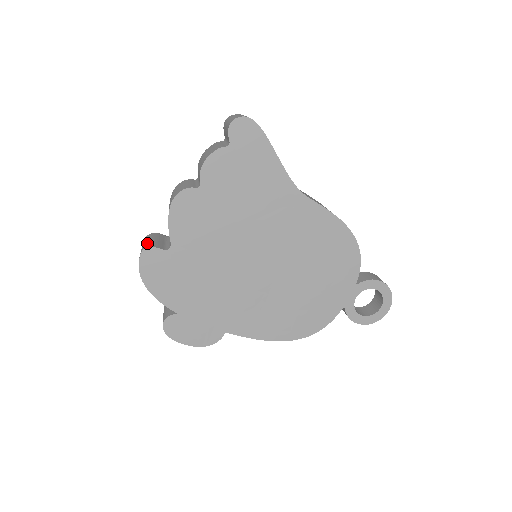
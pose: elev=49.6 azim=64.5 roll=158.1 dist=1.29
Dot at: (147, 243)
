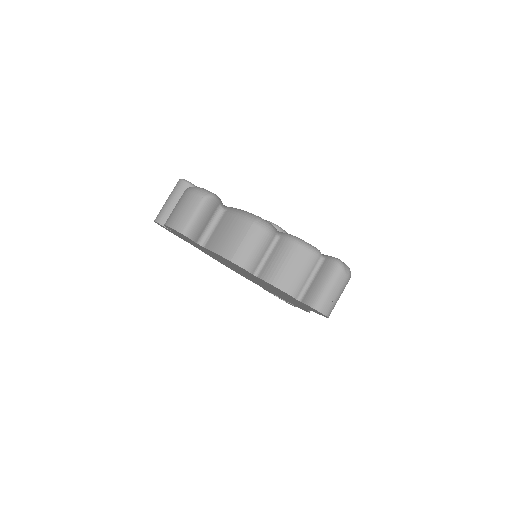
Dot at: (193, 225)
